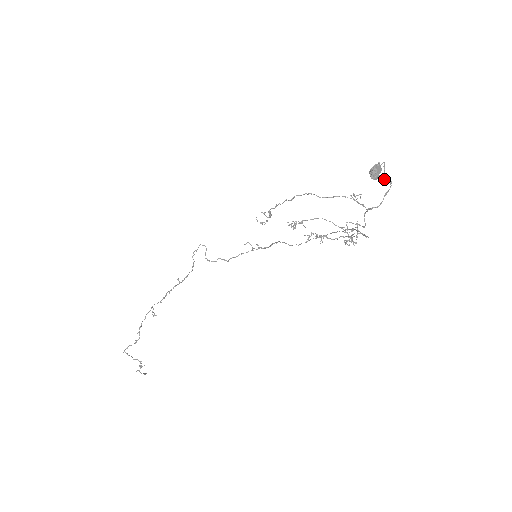
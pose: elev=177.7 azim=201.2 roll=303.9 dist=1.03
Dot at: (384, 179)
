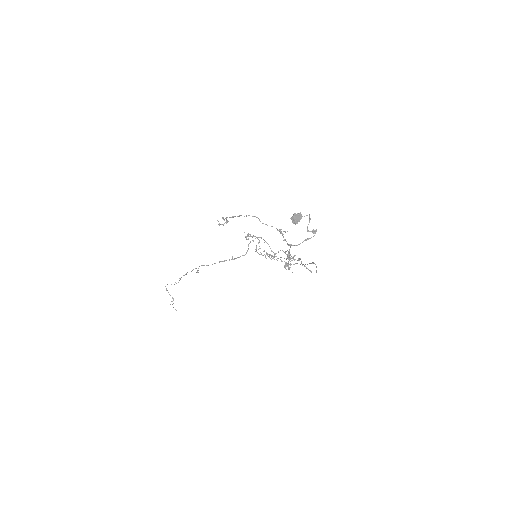
Dot at: (307, 227)
